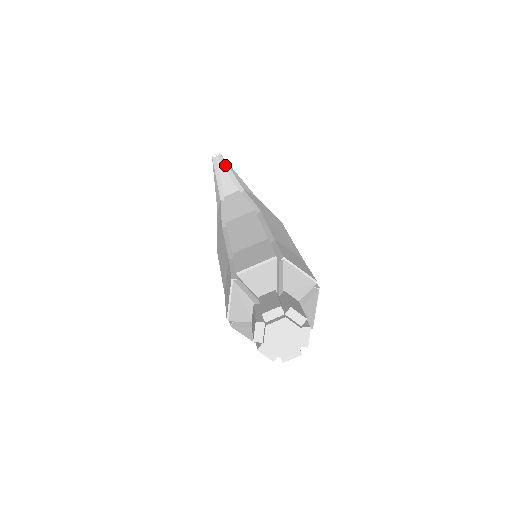
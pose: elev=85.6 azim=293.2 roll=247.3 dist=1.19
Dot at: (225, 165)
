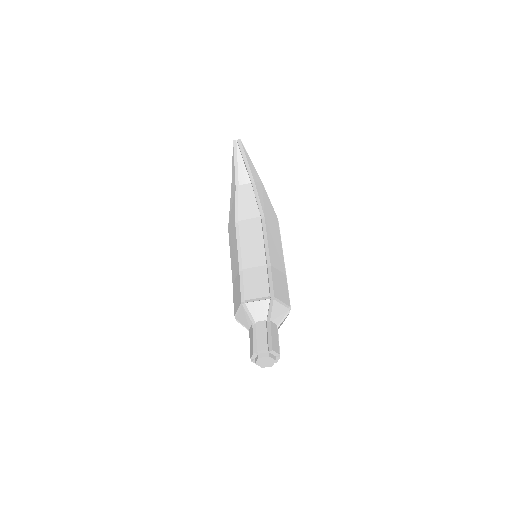
Dot at: (243, 152)
